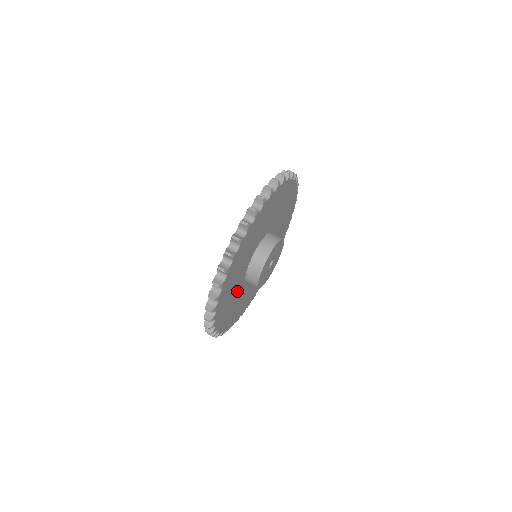
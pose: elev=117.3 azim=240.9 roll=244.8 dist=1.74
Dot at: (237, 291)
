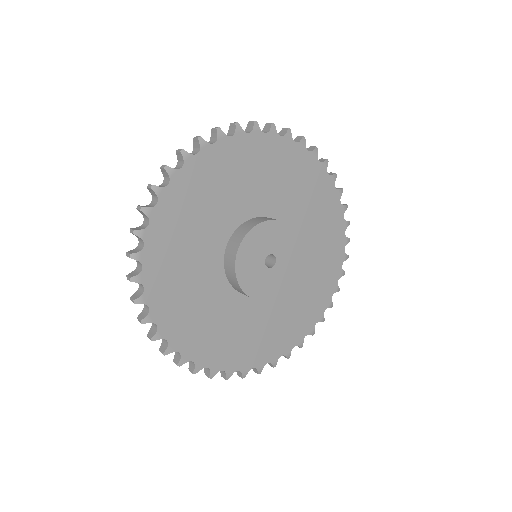
Dot at: (204, 272)
